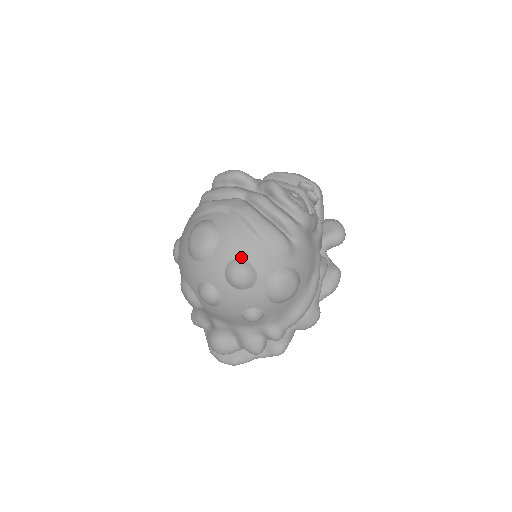
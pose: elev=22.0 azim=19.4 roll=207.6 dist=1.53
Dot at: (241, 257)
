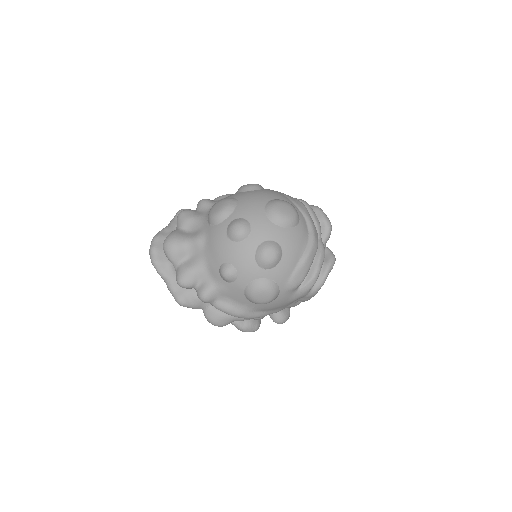
Dot at: (283, 251)
